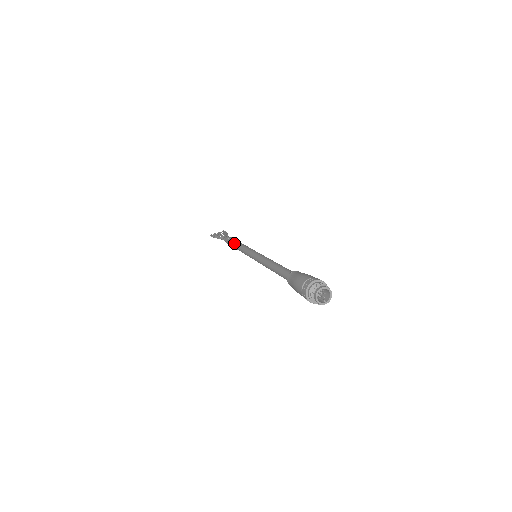
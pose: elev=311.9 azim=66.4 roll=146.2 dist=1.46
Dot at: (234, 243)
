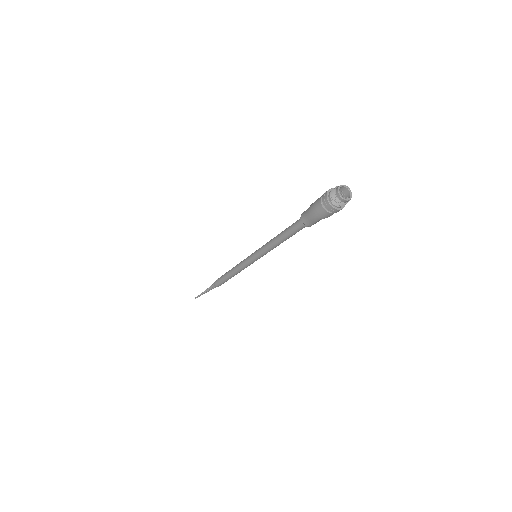
Dot at: (226, 273)
